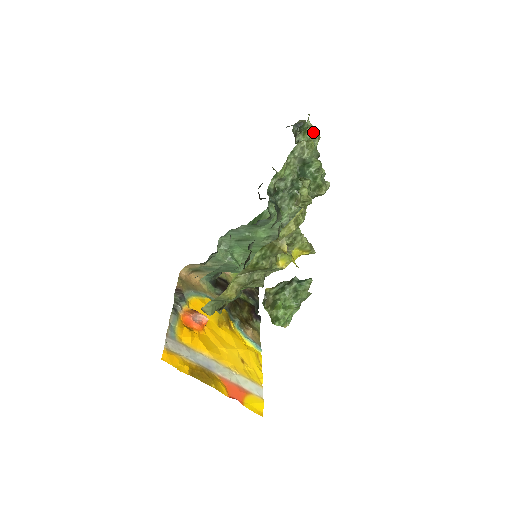
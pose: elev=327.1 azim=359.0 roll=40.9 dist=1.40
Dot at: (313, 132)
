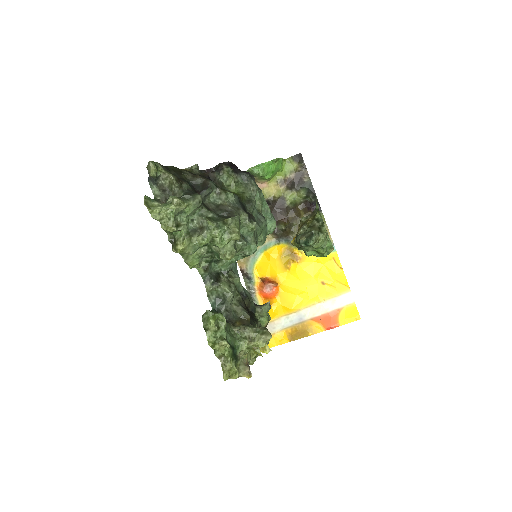
Dot at: (168, 215)
